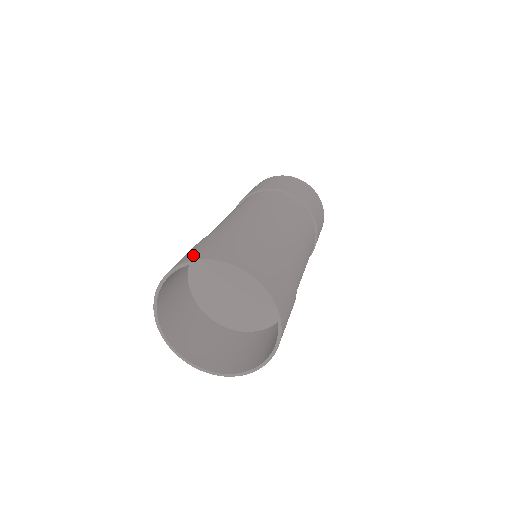
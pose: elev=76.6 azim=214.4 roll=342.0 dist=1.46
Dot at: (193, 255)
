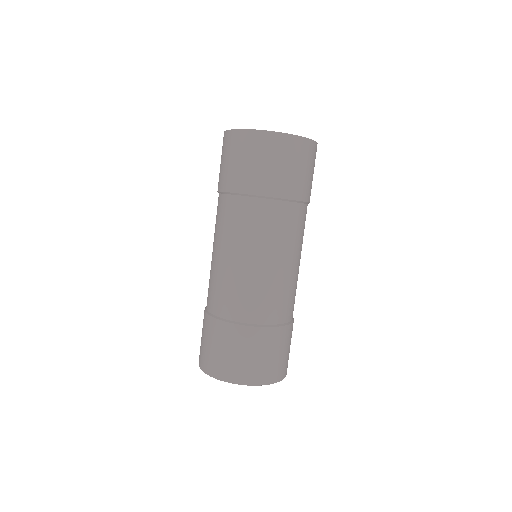
Dot at: (200, 358)
